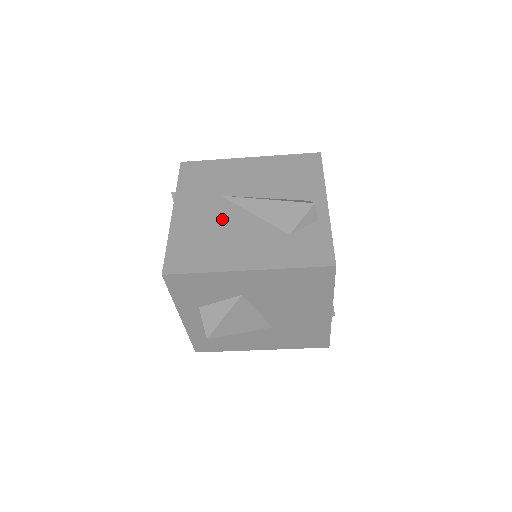
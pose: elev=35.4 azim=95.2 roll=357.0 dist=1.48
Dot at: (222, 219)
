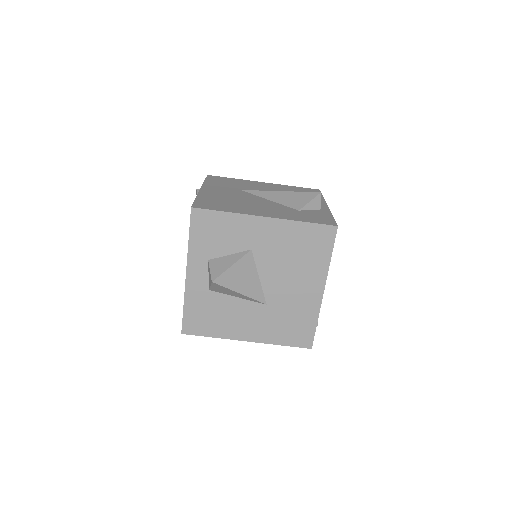
Dot at: (242, 197)
